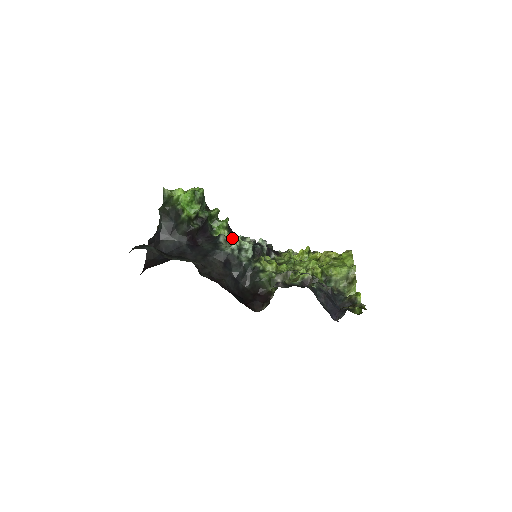
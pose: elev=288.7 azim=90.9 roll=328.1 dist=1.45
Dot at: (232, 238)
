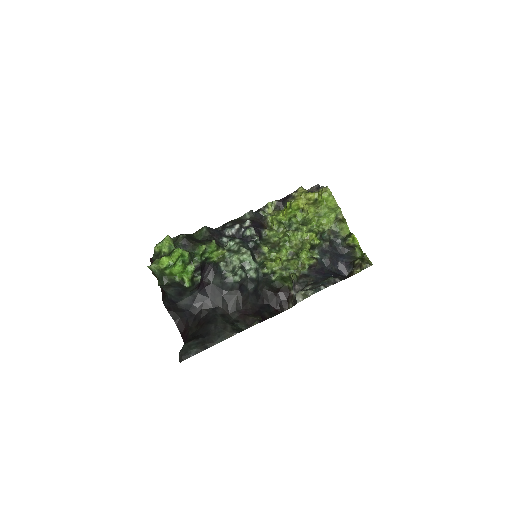
Dot at: (228, 256)
